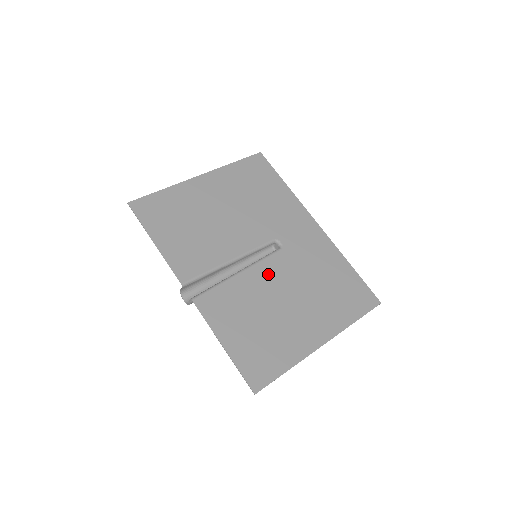
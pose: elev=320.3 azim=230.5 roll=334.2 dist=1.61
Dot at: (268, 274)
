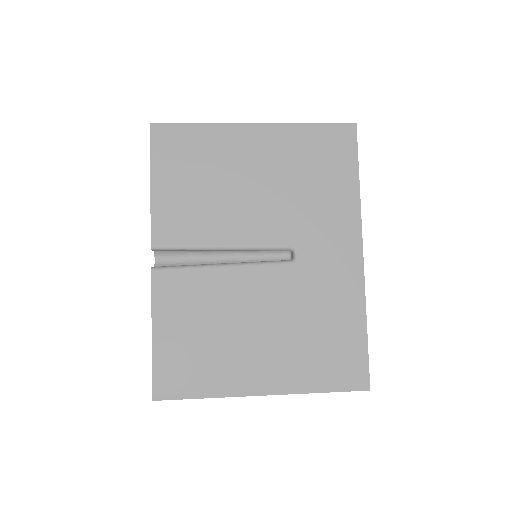
Dot at: (255, 284)
